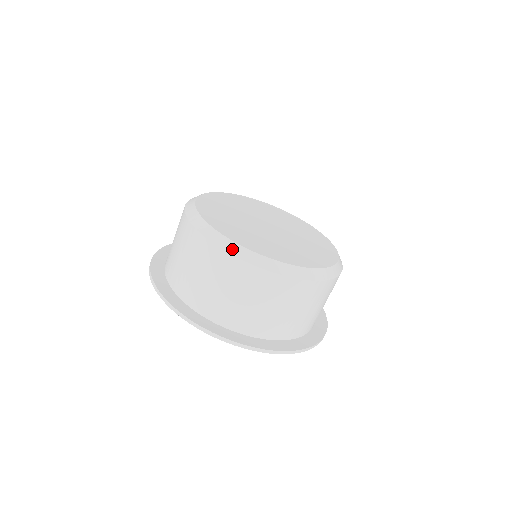
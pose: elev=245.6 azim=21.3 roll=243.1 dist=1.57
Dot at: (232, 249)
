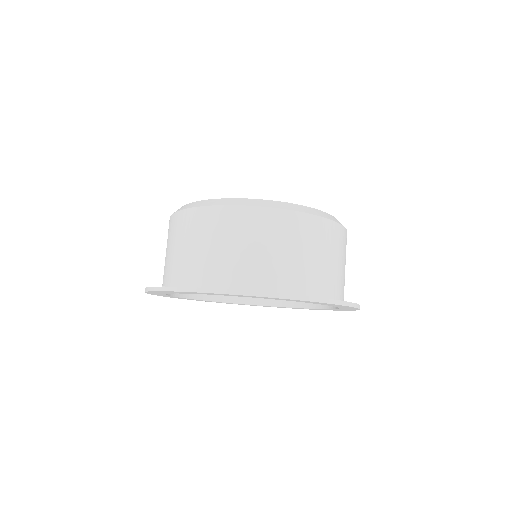
Dot at: occluded
